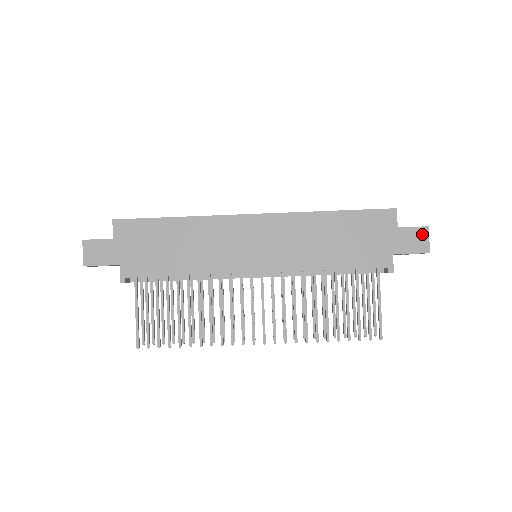
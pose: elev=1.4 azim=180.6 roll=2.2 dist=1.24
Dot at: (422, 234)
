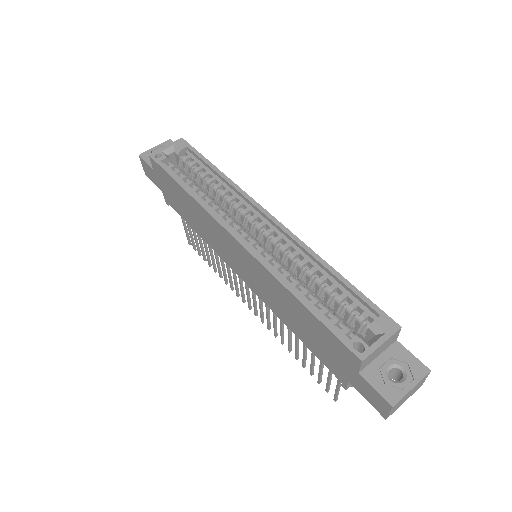
Dot at: (383, 403)
